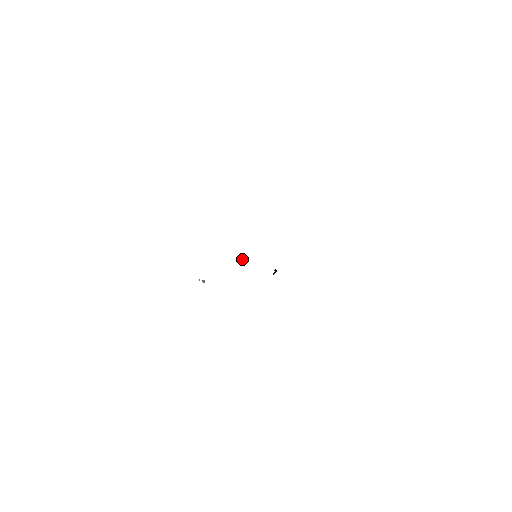
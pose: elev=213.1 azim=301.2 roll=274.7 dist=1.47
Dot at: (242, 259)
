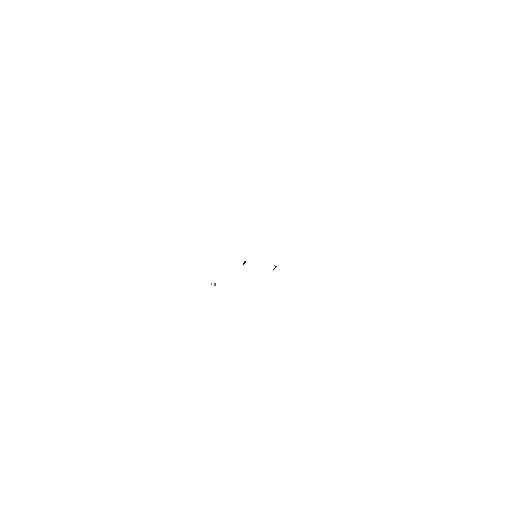
Dot at: occluded
